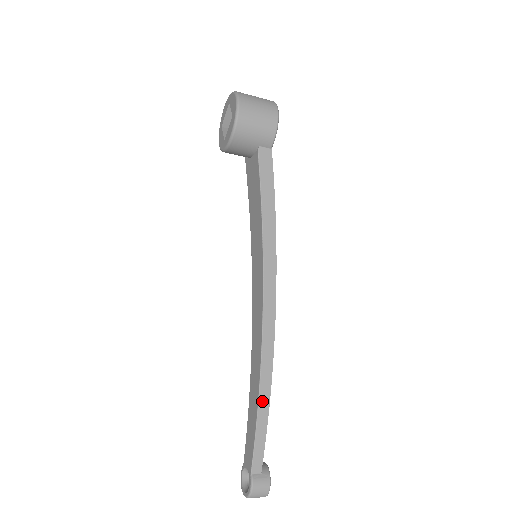
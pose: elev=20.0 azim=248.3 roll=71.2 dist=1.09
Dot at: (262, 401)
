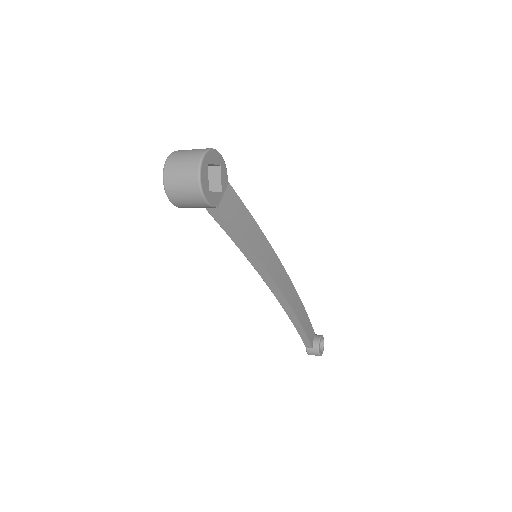
Dot at: (296, 325)
